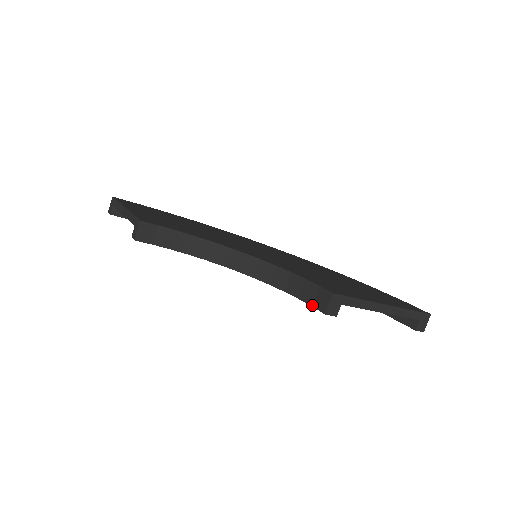
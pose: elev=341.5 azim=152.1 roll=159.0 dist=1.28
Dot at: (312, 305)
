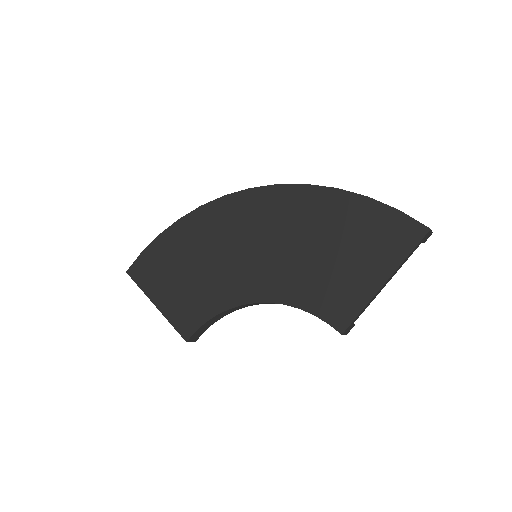
Dot at: occluded
